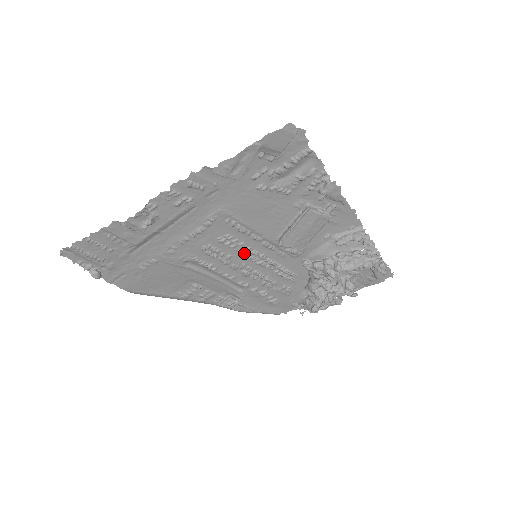
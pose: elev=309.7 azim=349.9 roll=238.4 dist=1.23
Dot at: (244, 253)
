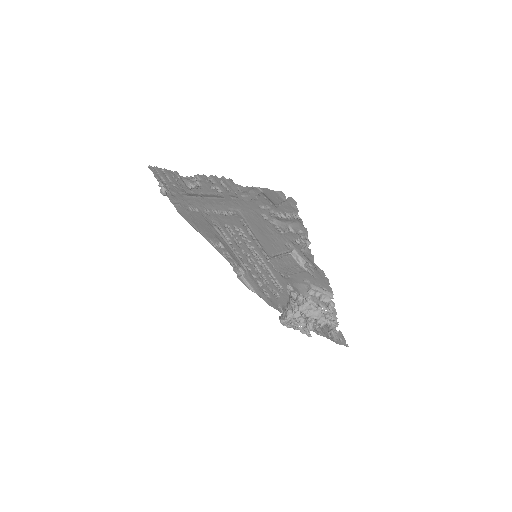
Dot at: (250, 248)
